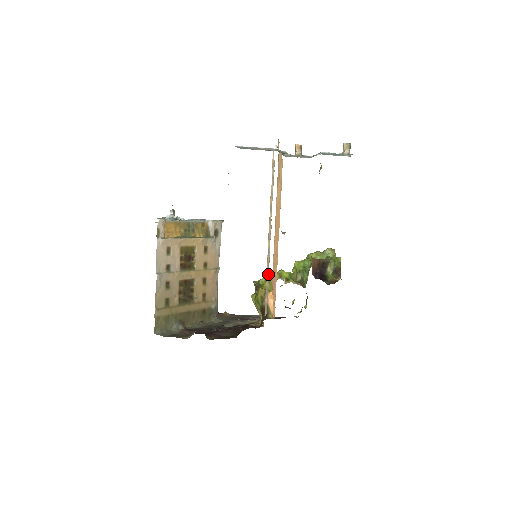
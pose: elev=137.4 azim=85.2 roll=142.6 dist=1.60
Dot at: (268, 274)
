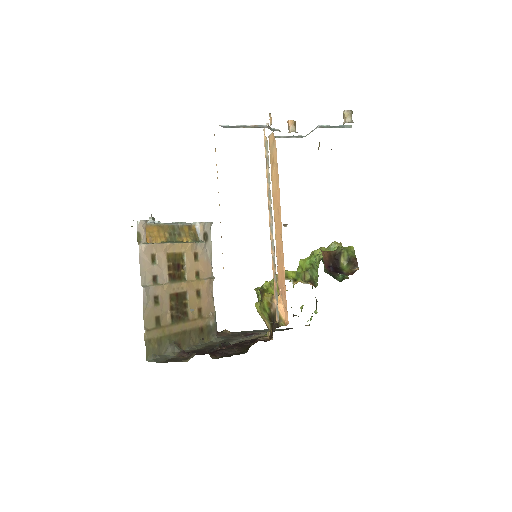
Dot at: (275, 272)
